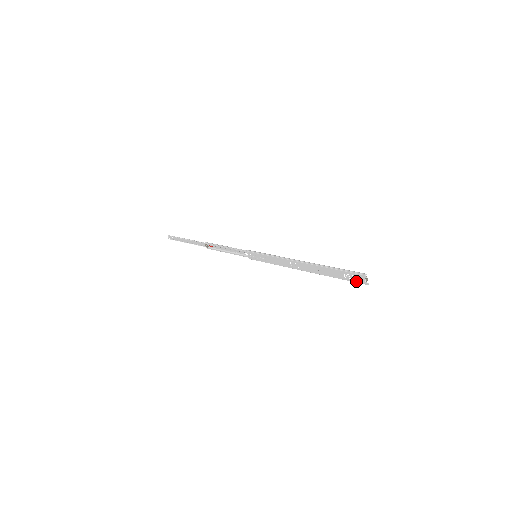
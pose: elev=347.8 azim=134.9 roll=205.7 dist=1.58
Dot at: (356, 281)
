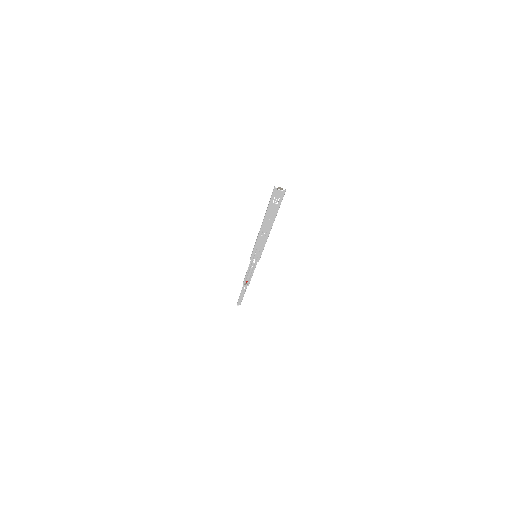
Dot at: (281, 197)
